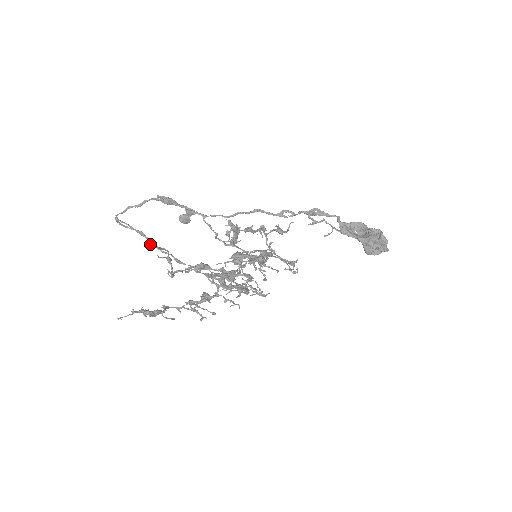
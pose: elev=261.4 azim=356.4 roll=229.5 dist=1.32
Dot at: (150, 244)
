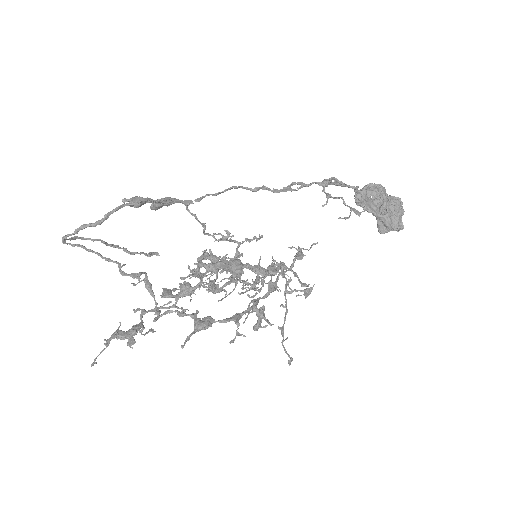
Dot at: (121, 272)
